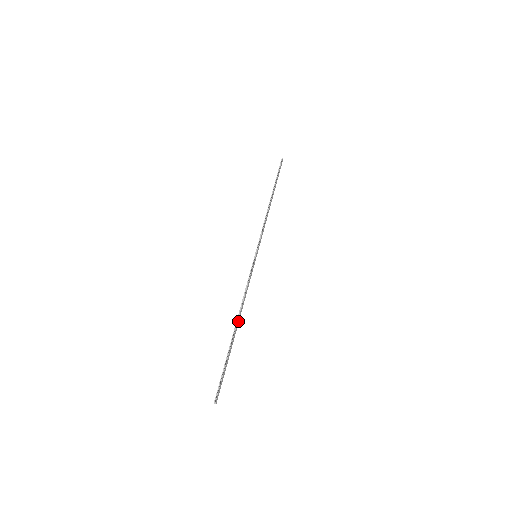
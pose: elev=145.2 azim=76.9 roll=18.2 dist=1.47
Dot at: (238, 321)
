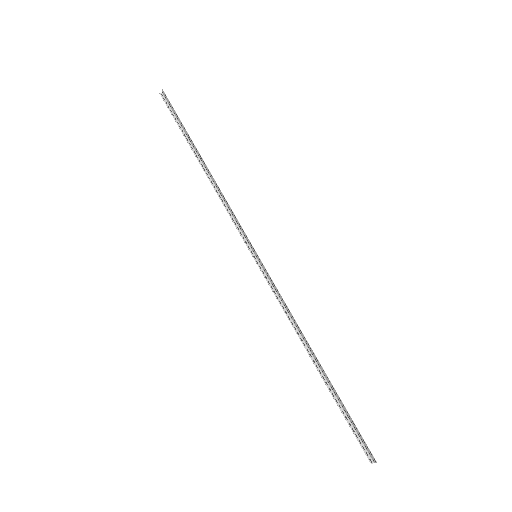
Dot at: (312, 353)
